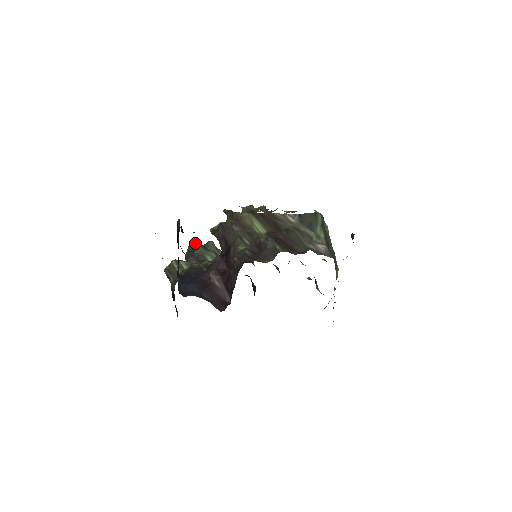
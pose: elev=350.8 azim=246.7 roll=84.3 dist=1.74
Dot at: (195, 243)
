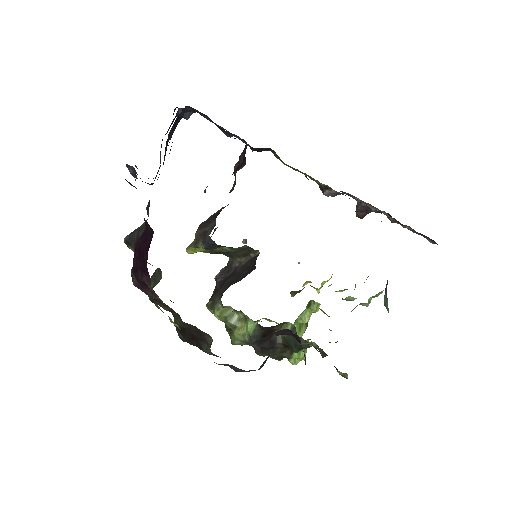
Dot at: occluded
